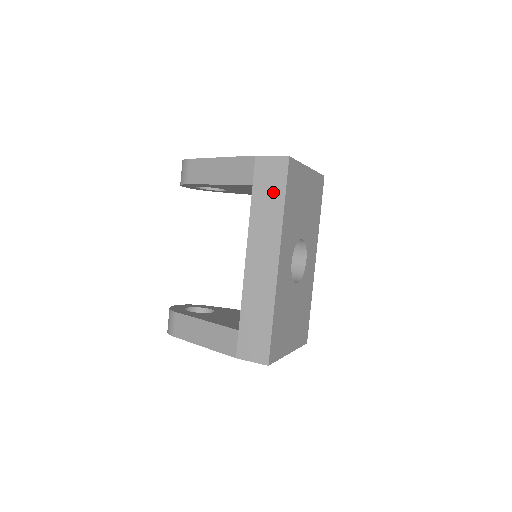
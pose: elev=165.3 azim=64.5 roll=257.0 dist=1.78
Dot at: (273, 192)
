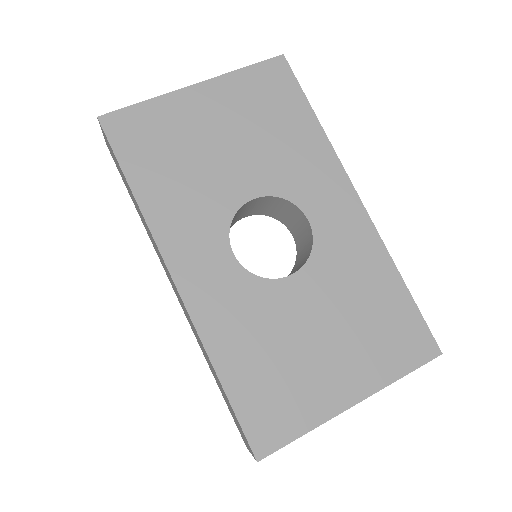
Dot at: (125, 180)
